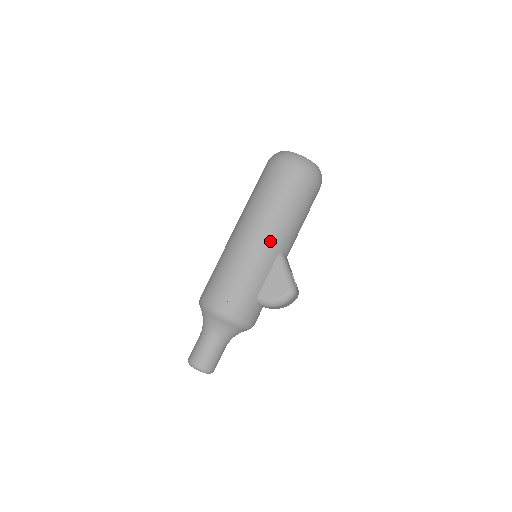
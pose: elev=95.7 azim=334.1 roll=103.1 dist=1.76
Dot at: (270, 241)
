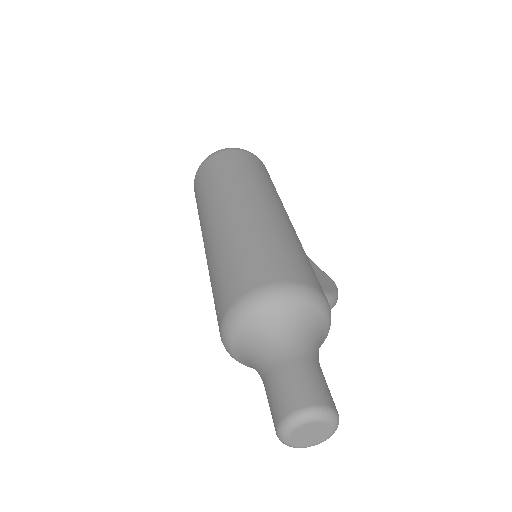
Dot at: occluded
